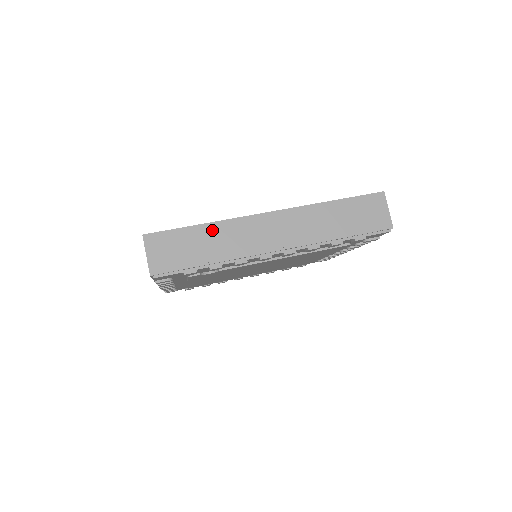
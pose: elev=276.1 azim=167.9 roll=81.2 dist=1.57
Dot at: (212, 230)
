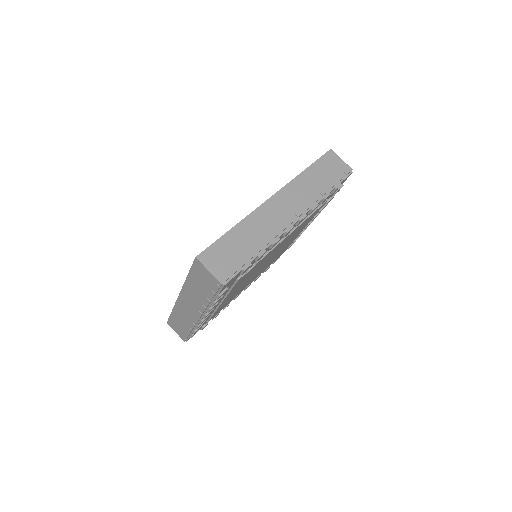
Dot at: (242, 228)
